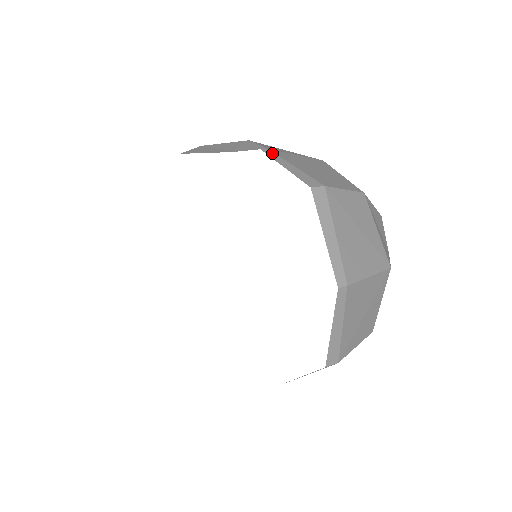
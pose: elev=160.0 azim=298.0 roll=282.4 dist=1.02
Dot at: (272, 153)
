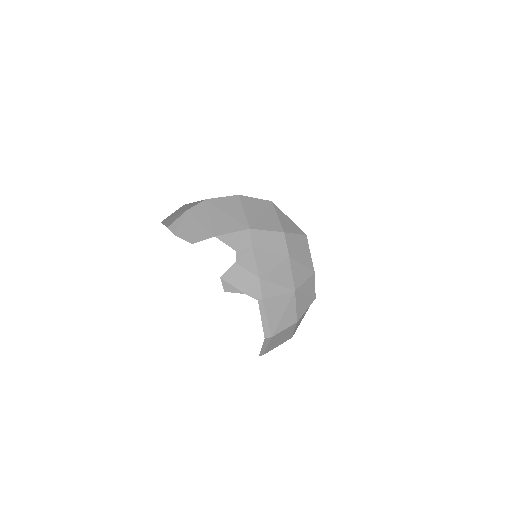
Dot at: (262, 306)
